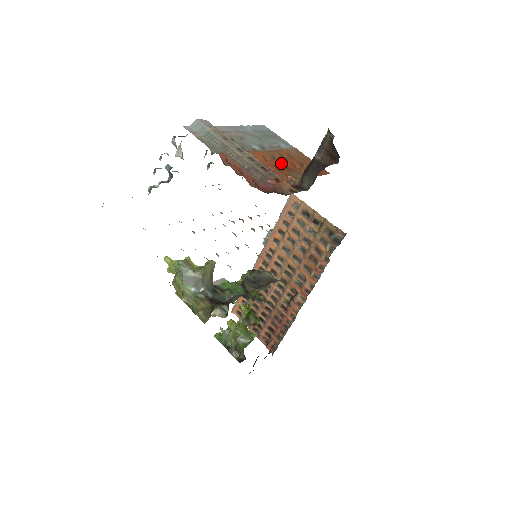
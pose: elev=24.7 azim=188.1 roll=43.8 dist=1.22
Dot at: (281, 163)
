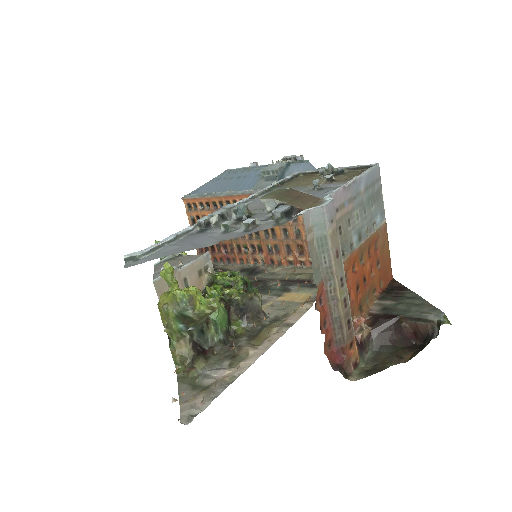
Dot at: (363, 271)
